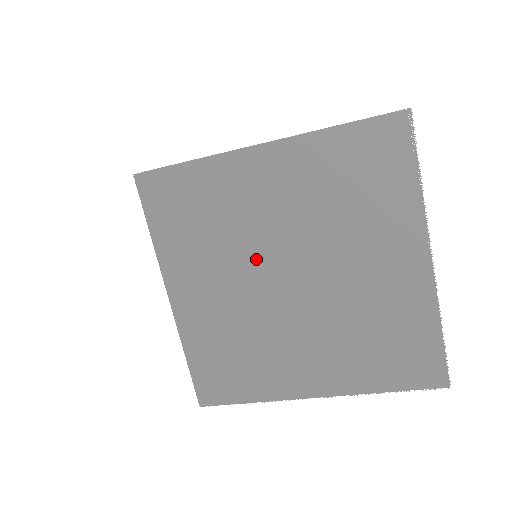
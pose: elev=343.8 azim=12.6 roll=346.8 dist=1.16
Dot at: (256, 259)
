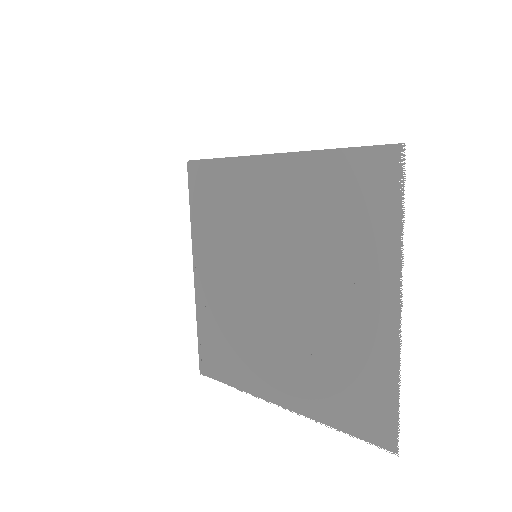
Dot at: (256, 259)
